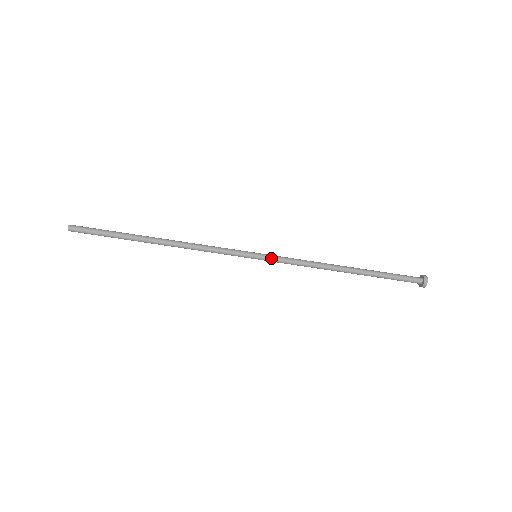
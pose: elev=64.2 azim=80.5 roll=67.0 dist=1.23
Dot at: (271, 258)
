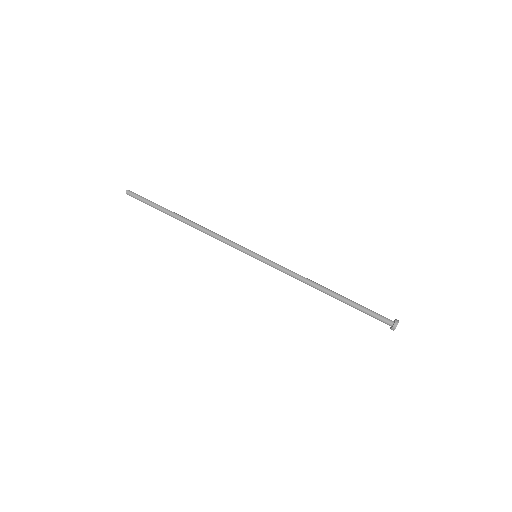
Dot at: (268, 259)
